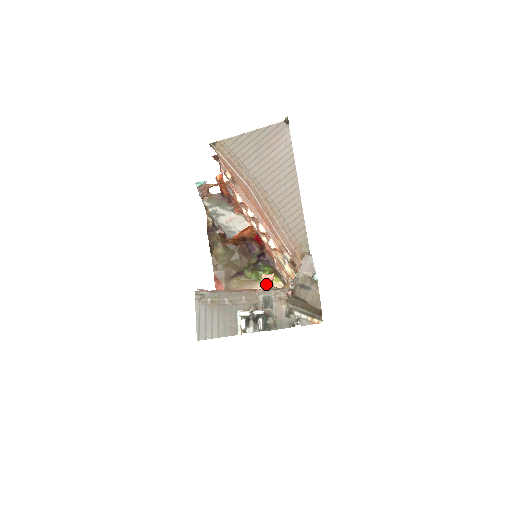
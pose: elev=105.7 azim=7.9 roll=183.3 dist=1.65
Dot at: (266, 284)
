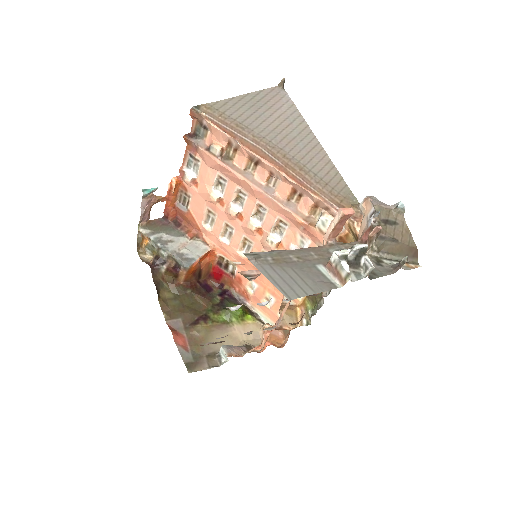
Dot at: (331, 236)
